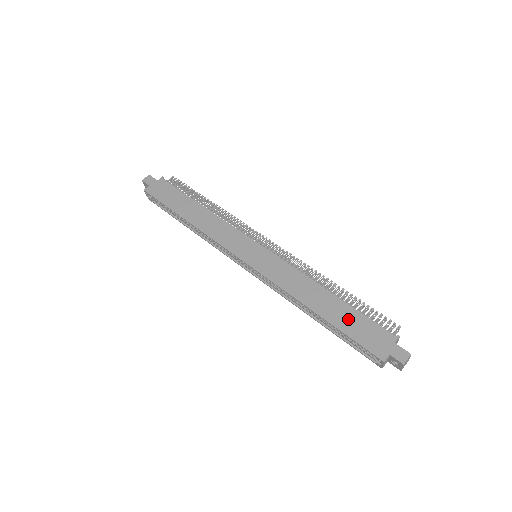
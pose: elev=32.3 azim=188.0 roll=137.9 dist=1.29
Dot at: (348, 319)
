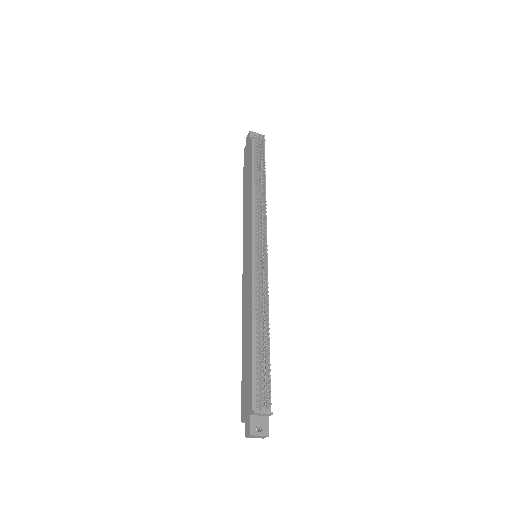
Dot at: (247, 366)
